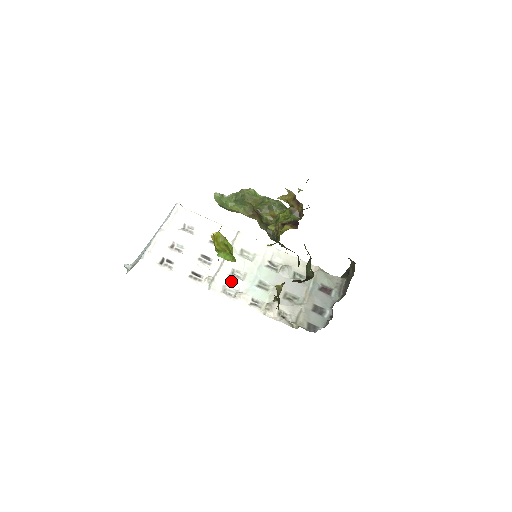
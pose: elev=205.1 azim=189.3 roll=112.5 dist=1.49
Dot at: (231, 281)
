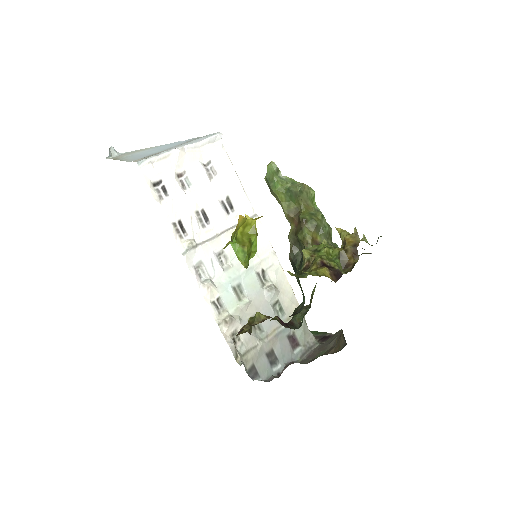
Dot at: (212, 262)
